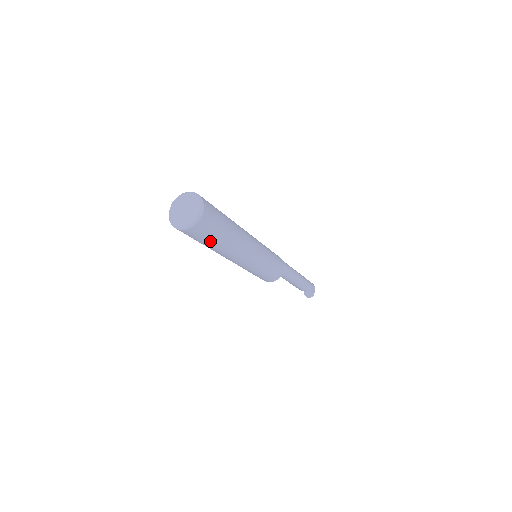
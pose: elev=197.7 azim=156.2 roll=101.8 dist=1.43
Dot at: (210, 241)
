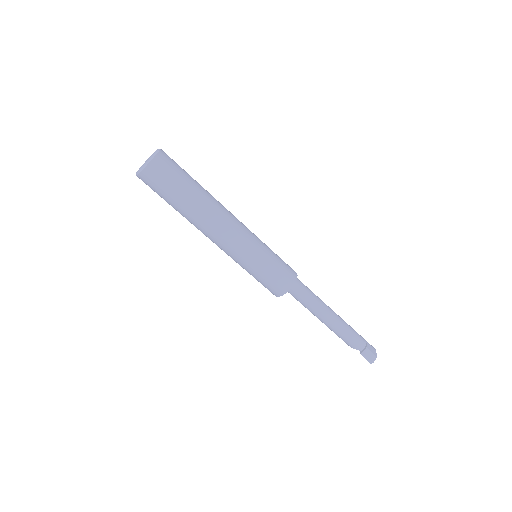
Dot at: (177, 190)
